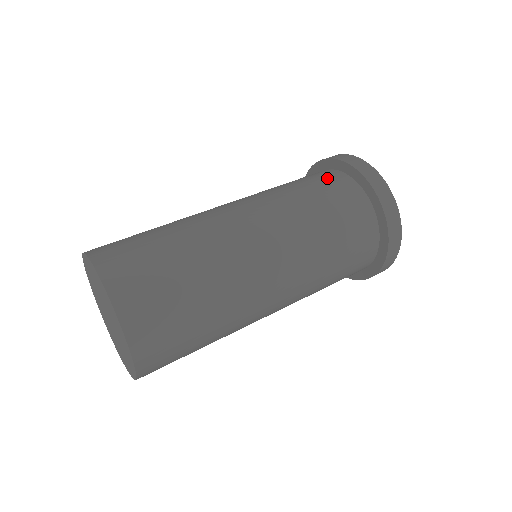
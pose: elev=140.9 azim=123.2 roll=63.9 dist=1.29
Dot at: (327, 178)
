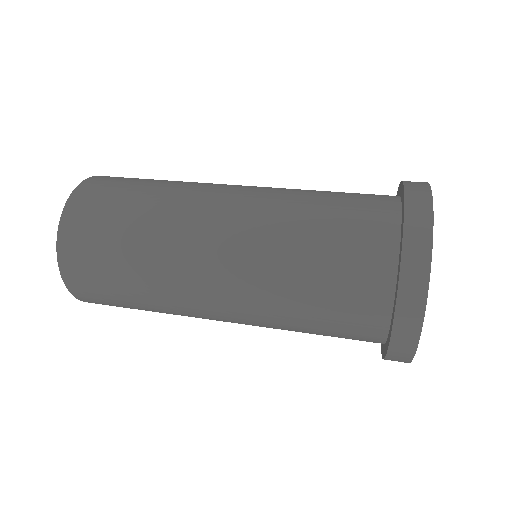
Dot at: occluded
